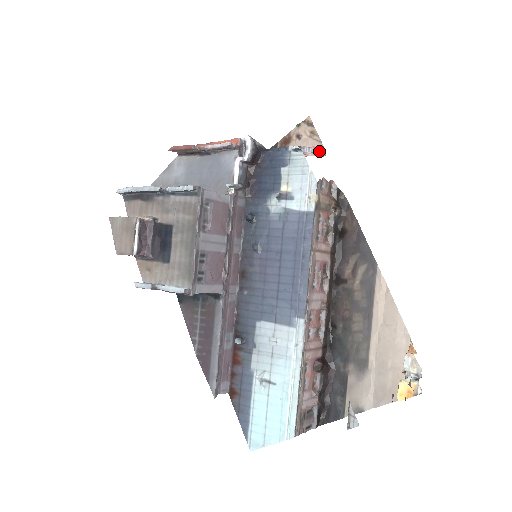
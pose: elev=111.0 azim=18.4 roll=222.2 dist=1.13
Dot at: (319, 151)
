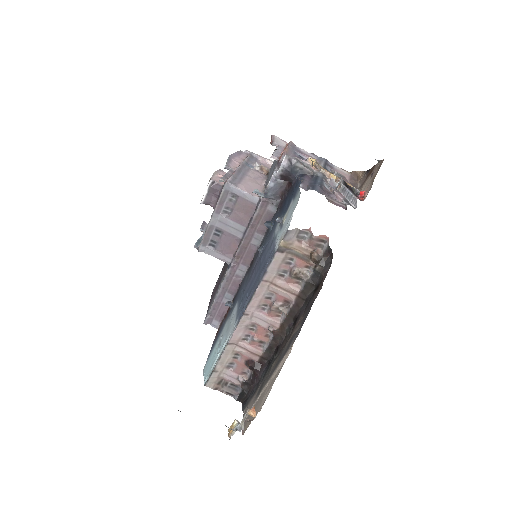
Dot at: (354, 201)
